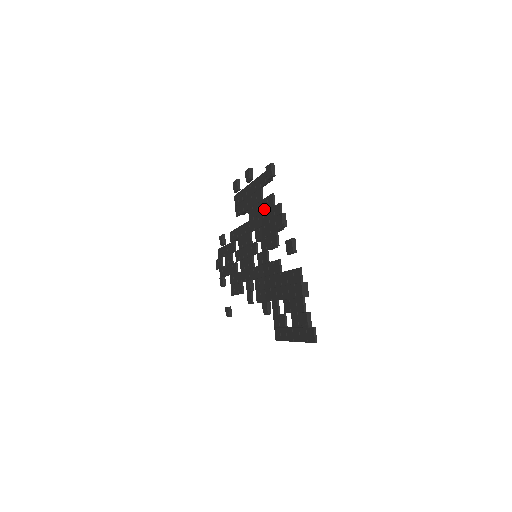
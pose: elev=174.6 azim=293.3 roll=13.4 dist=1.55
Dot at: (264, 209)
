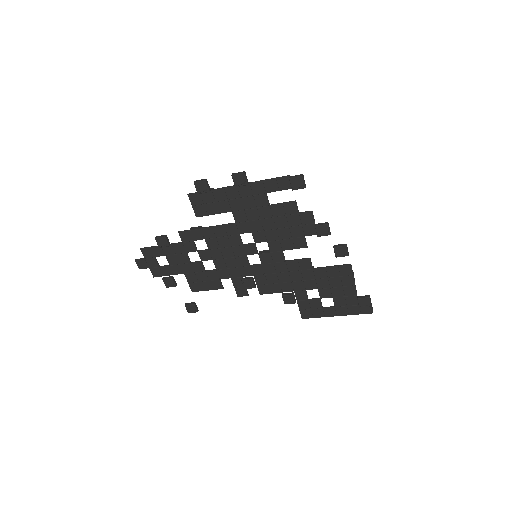
Dot at: (276, 215)
